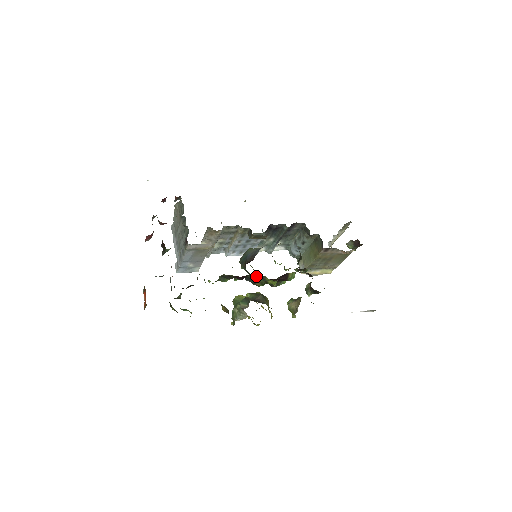
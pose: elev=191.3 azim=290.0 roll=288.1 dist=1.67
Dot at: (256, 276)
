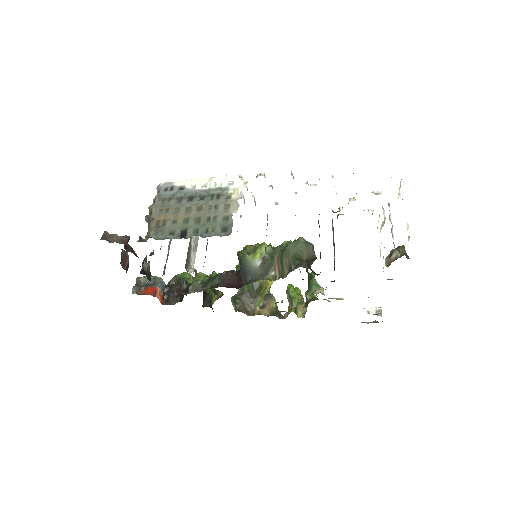
Dot at: occluded
